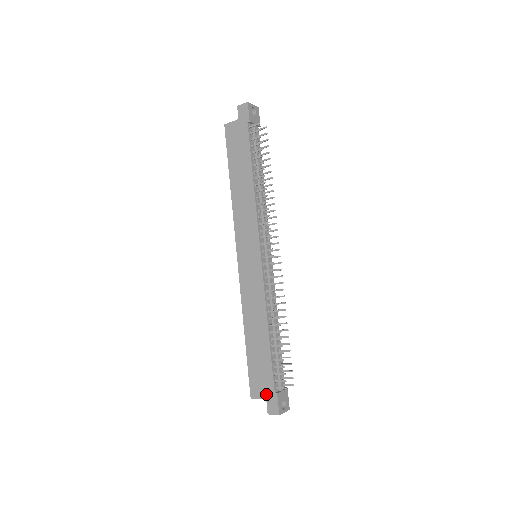
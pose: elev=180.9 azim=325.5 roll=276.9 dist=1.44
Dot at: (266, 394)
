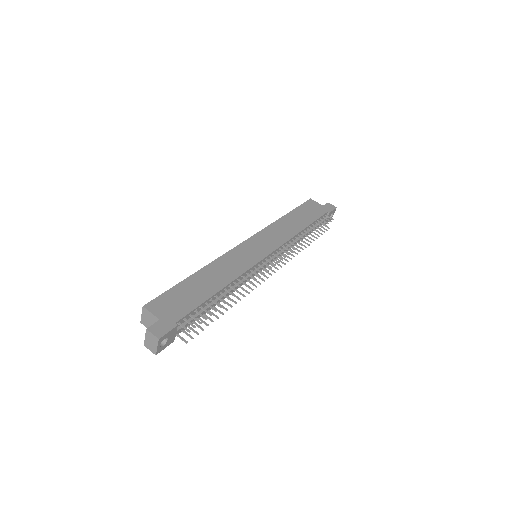
Dot at: (165, 316)
